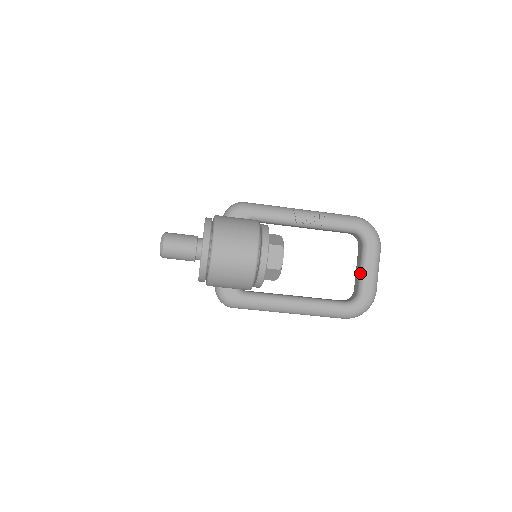
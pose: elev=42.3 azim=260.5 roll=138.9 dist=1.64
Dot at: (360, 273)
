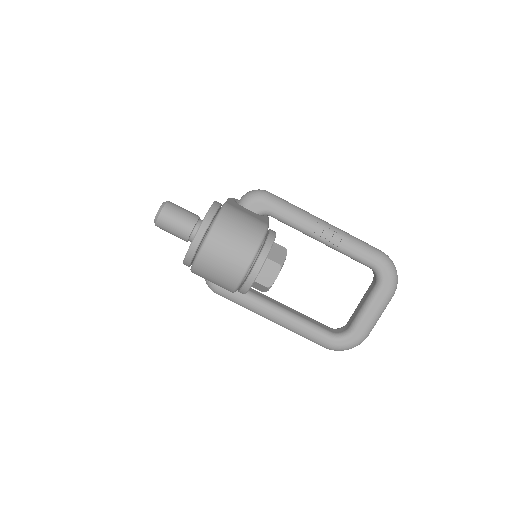
Dot at: (359, 311)
